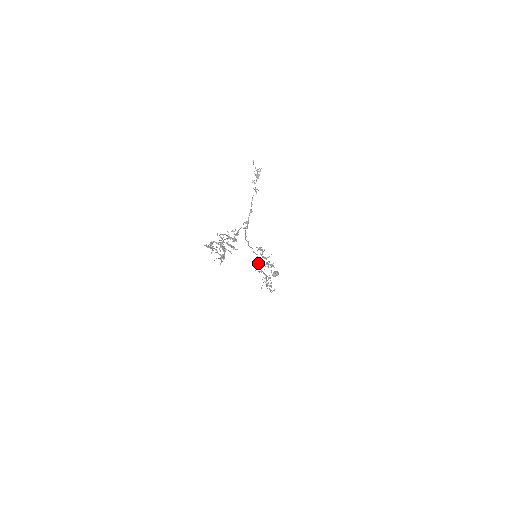
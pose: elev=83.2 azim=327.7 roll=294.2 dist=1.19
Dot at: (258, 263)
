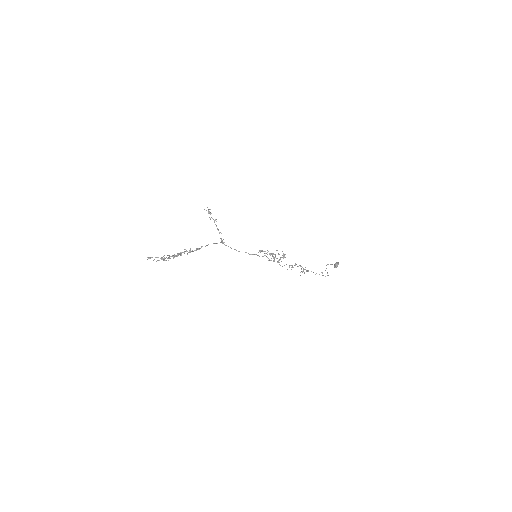
Dot at: (274, 261)
